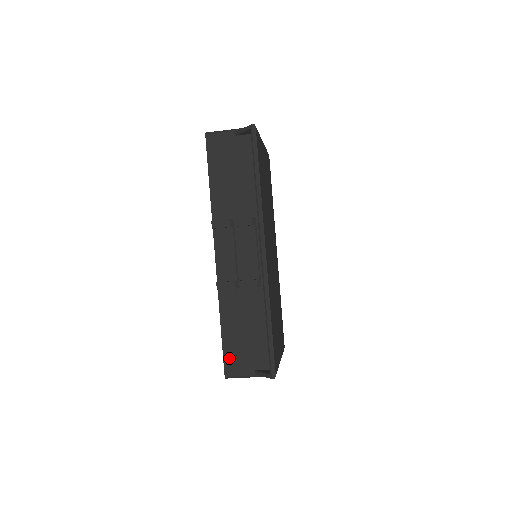
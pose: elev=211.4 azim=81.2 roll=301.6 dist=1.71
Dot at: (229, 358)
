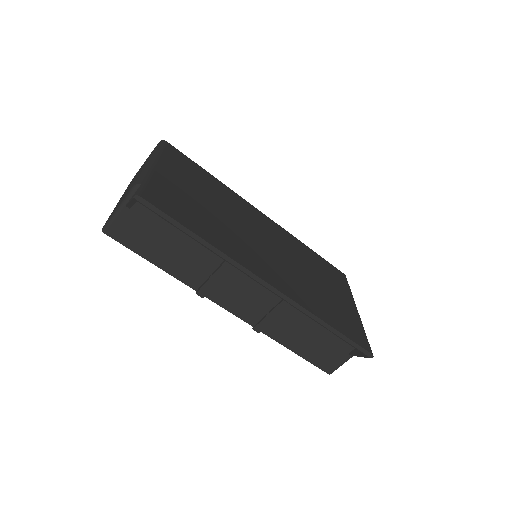
Dot at: (319, 362)
